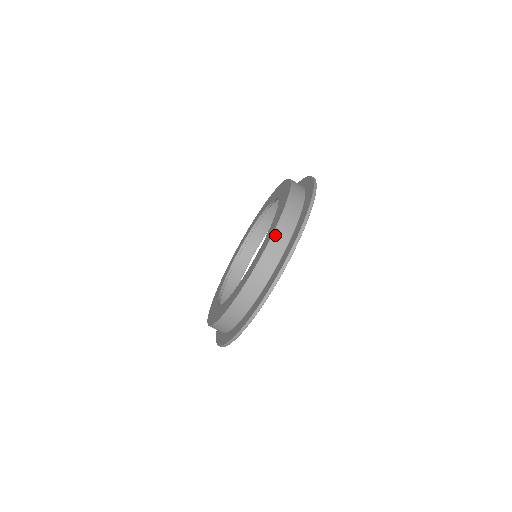
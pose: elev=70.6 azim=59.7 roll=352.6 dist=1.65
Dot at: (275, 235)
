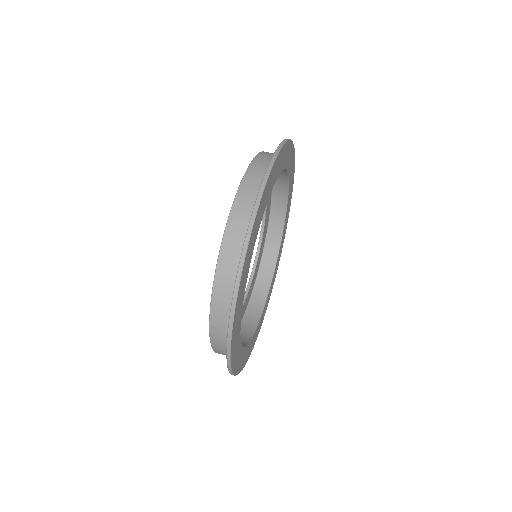
Dot at: (240, 192)
